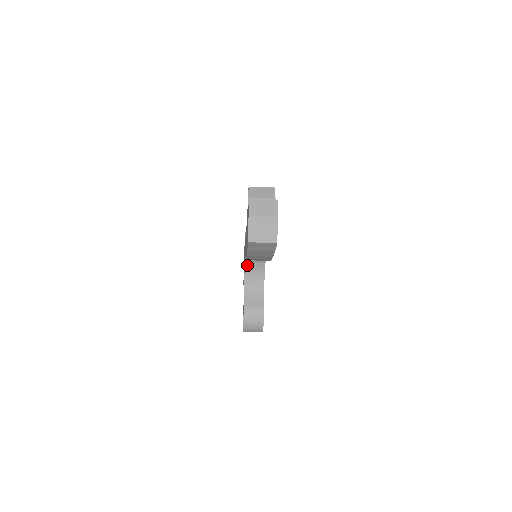
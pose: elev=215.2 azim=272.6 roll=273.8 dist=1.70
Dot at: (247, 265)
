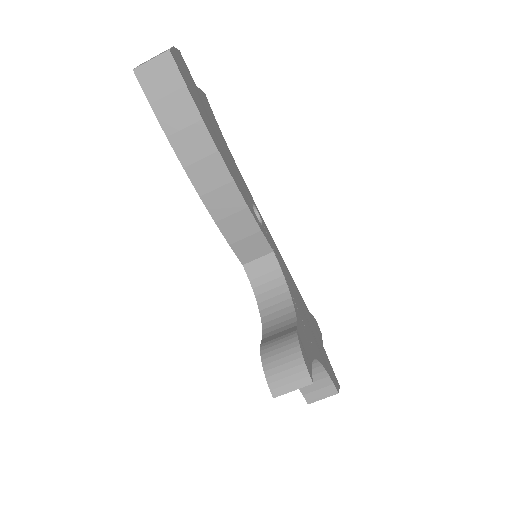
Dot at: (258, 293)
